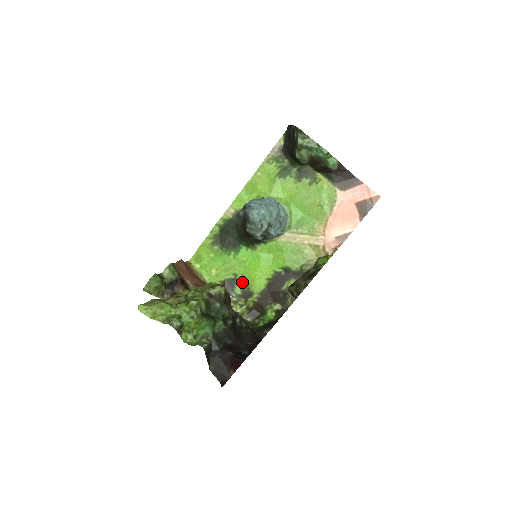
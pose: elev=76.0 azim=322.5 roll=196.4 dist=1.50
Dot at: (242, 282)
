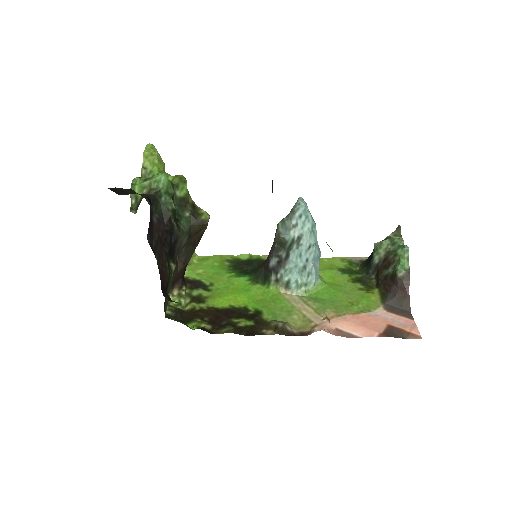
Dot at: (208, 292)
